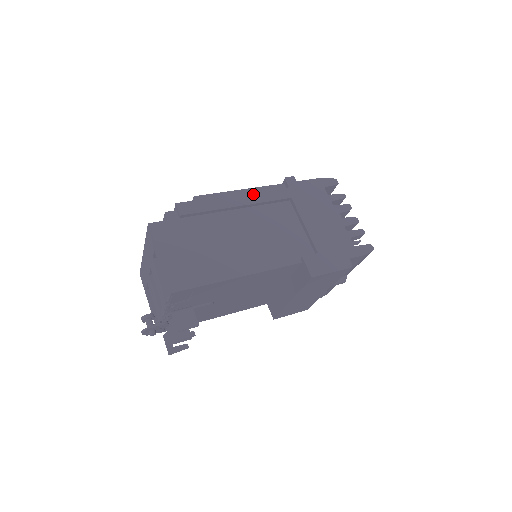
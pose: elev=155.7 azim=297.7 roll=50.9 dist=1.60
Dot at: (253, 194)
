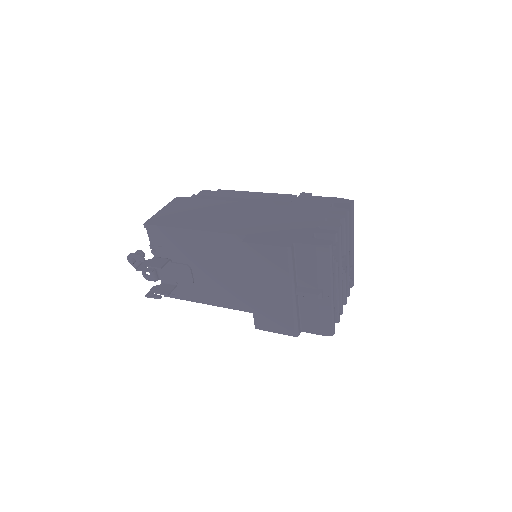
Dot at: (261, 195)
